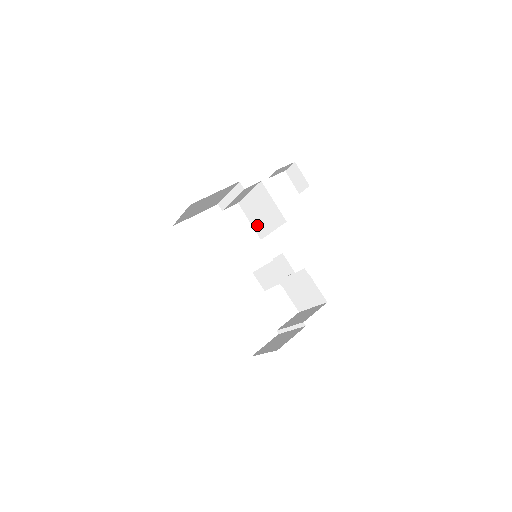
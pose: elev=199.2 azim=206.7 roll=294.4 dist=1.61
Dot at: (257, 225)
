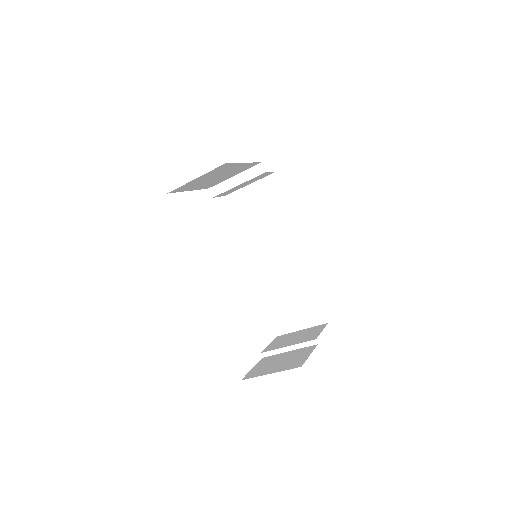
Dot at: (246, 225)
